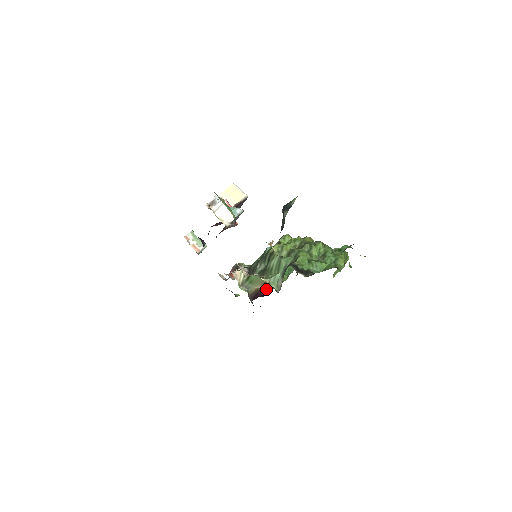
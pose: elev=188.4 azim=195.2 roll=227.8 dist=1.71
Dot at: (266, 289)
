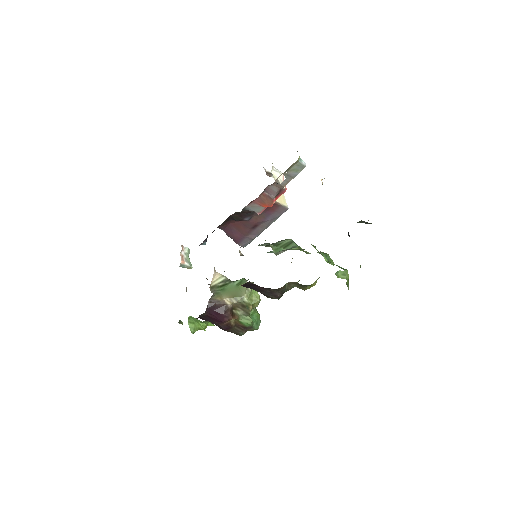
Dot at: (228, 310)
